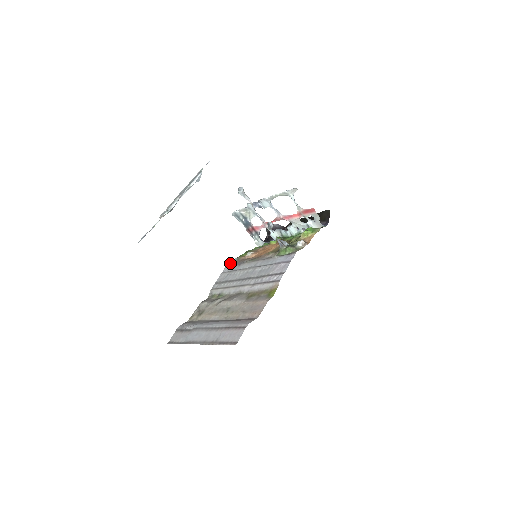
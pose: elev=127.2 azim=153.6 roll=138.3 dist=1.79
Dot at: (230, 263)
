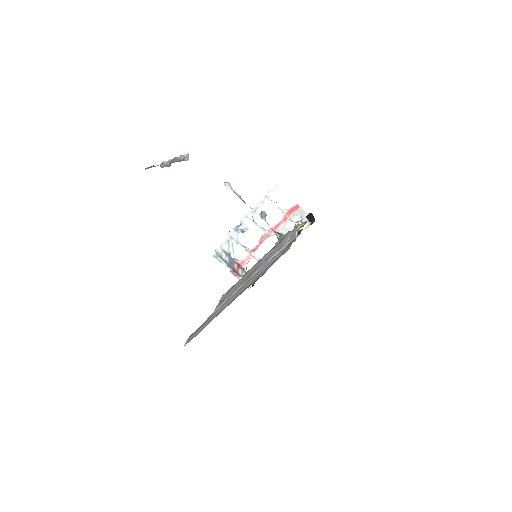
Dot at: occluded
